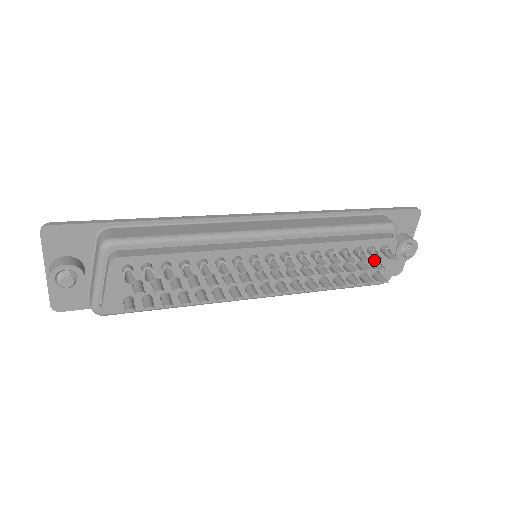
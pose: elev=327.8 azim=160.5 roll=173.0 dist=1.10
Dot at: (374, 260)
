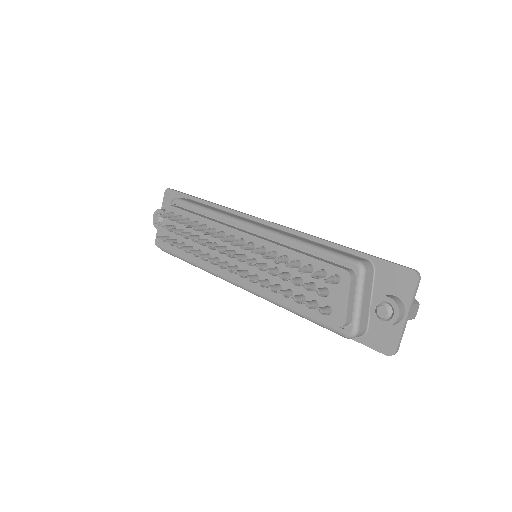
Dot at: (324, 287)
